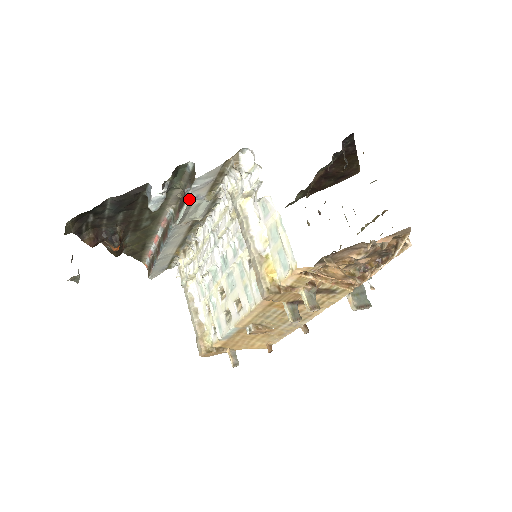
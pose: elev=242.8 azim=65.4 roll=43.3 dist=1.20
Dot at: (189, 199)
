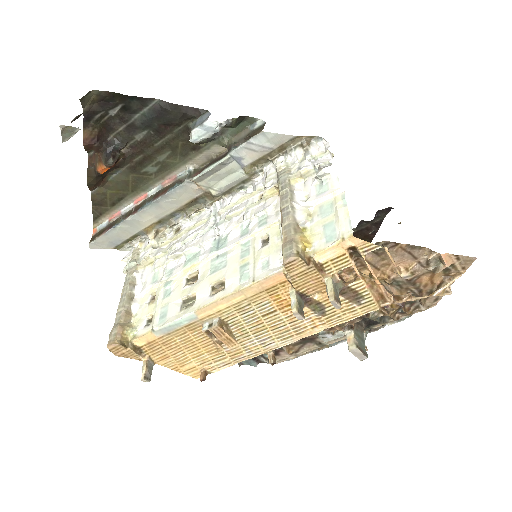
Dot at: (233, 154)
